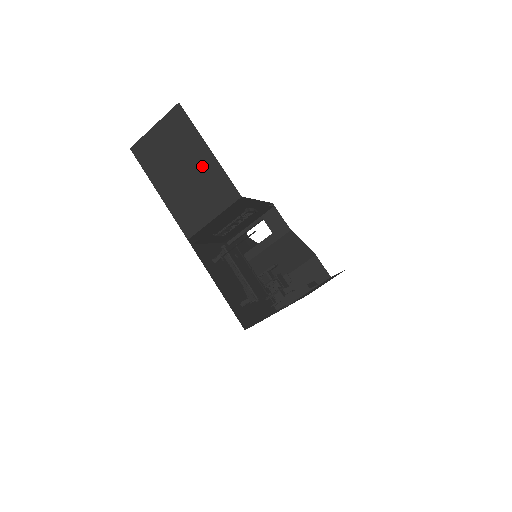
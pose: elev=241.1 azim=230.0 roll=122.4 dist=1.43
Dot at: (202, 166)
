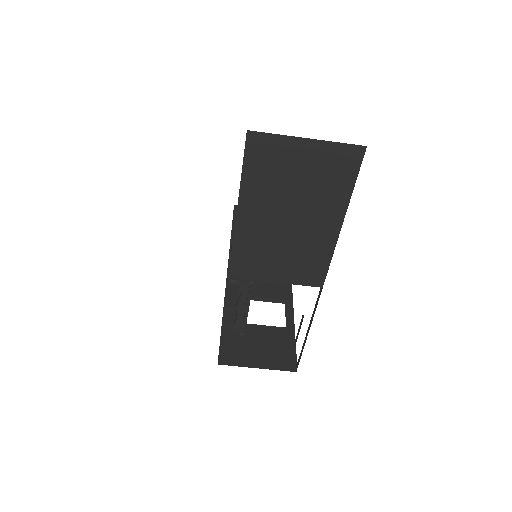
Dot at: (316, 233)
